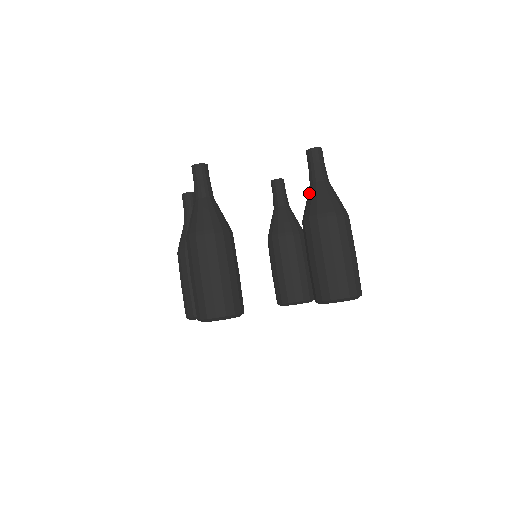
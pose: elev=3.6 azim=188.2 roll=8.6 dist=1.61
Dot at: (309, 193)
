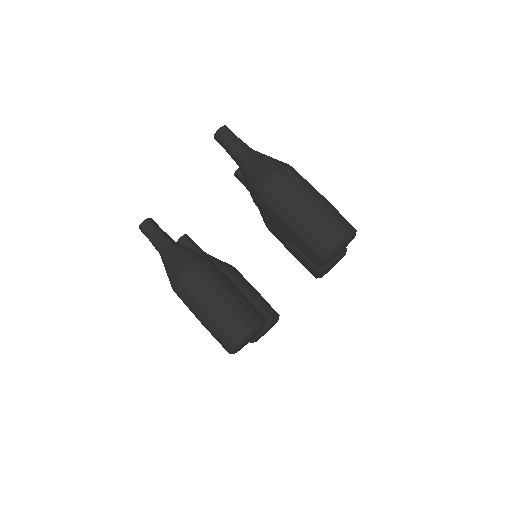
Dot at: (242, 175)
